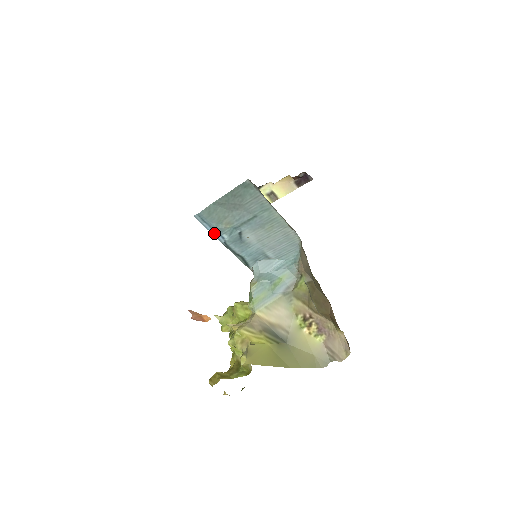
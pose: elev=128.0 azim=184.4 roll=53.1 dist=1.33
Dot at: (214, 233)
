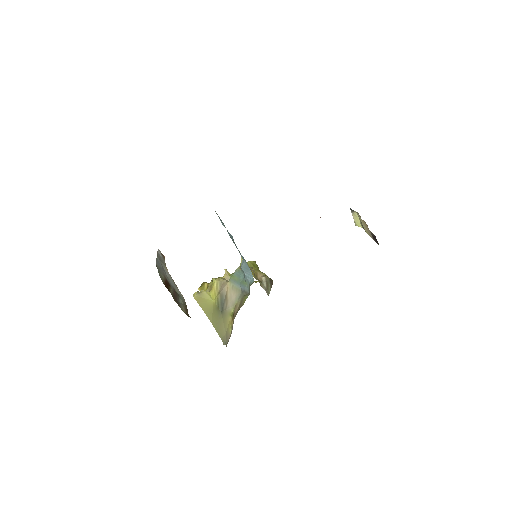
Dot at: occluded
